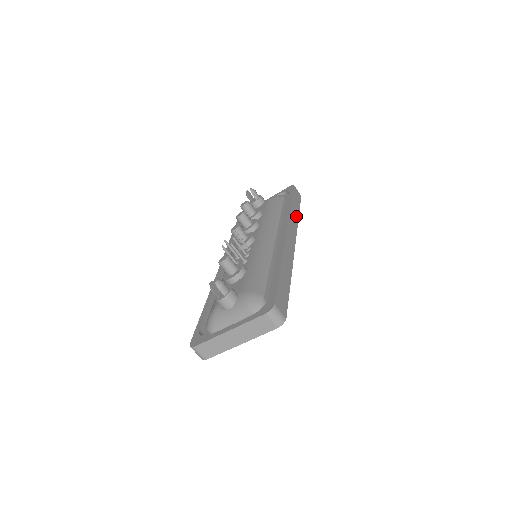
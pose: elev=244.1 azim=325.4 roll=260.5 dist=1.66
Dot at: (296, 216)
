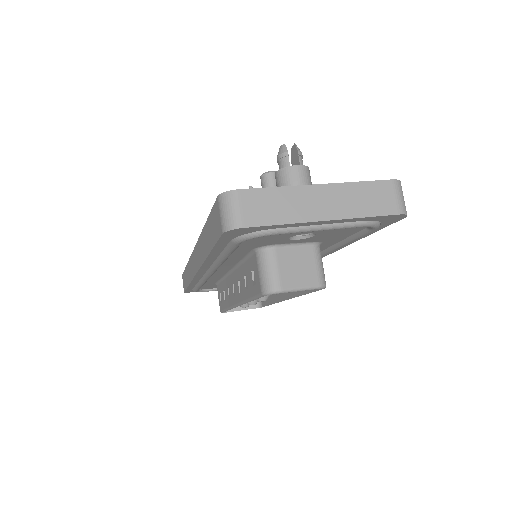
Dot at: occluded
